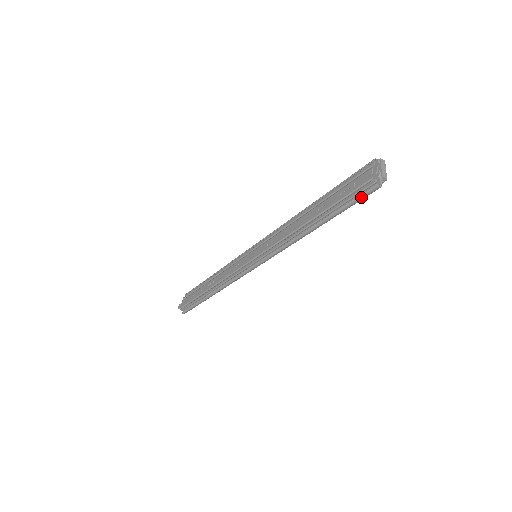
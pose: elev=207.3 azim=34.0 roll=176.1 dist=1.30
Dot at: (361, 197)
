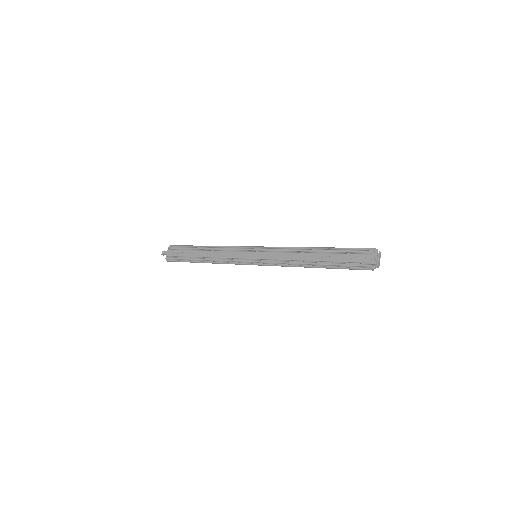
Dot at: (358, 269)
